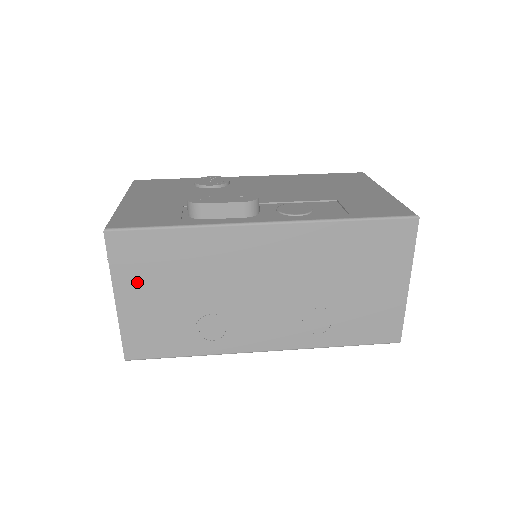
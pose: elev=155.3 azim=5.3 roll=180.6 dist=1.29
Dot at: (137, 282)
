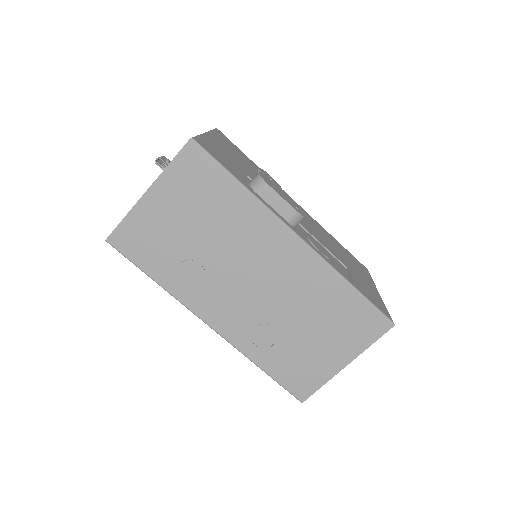
Dot at: (175, 194)
